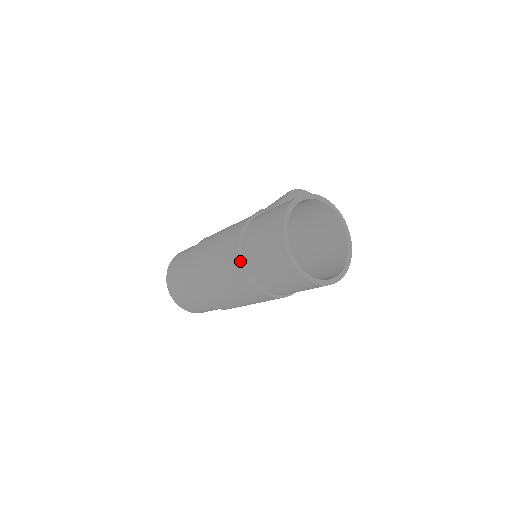
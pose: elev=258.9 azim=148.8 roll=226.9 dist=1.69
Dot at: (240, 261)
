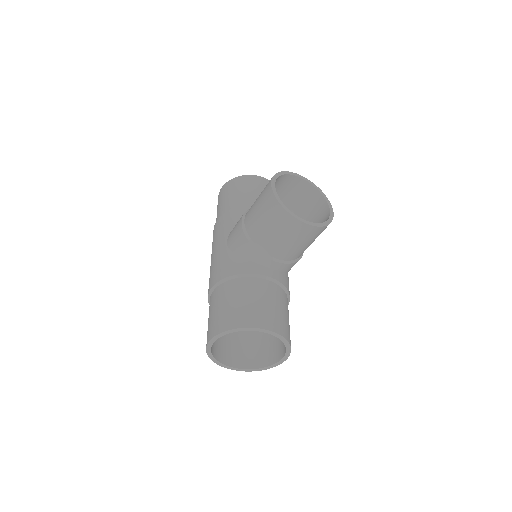
Dot at: occluded
